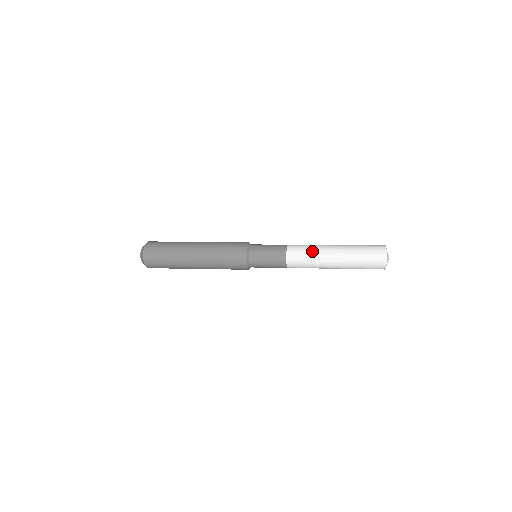
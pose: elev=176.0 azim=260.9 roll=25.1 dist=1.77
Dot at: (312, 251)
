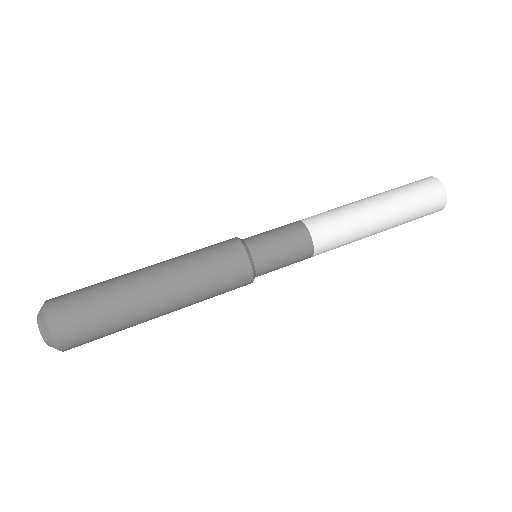
Dot at: (348, 221)
